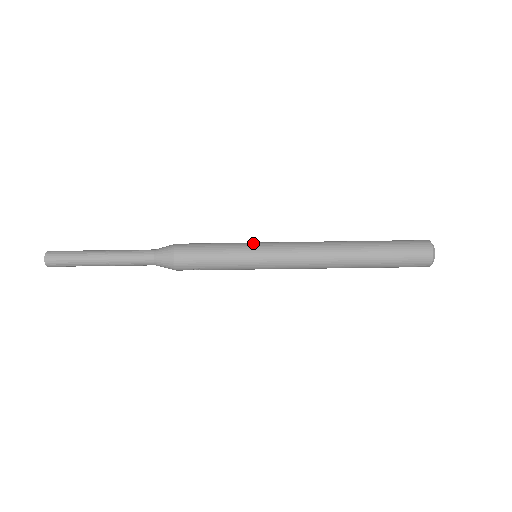
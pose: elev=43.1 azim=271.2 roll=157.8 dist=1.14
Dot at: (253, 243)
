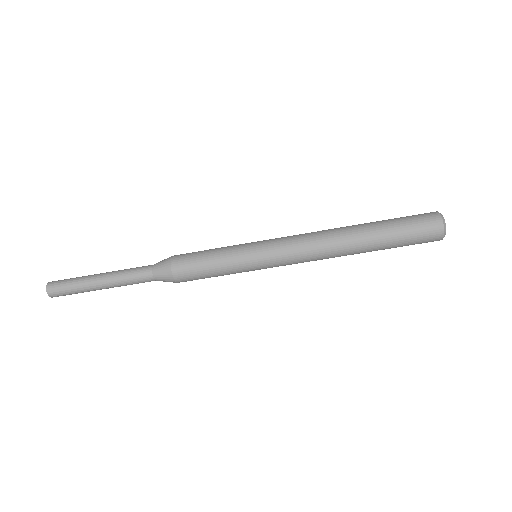
Dot at: (250, 247)
